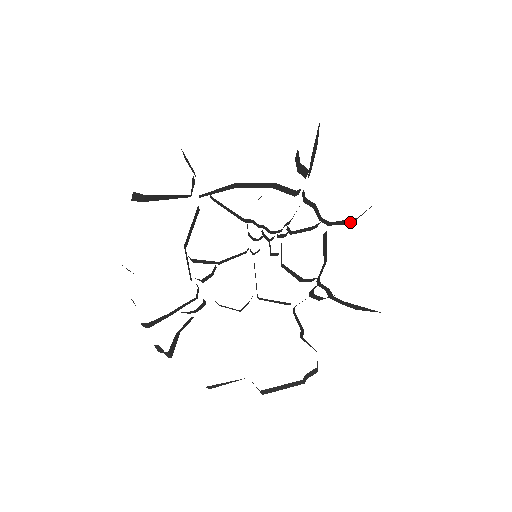
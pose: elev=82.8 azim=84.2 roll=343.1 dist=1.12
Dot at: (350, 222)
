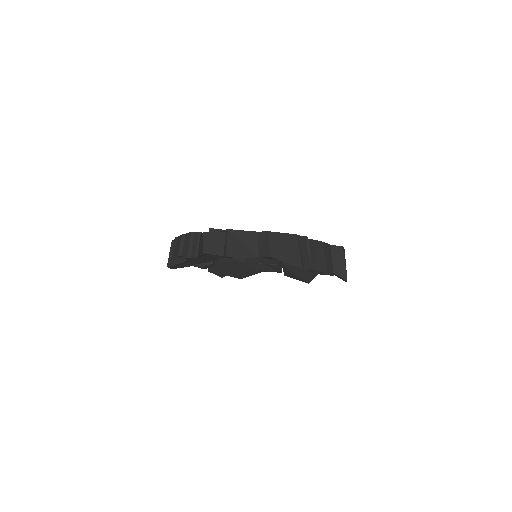
Dot at: occluded
